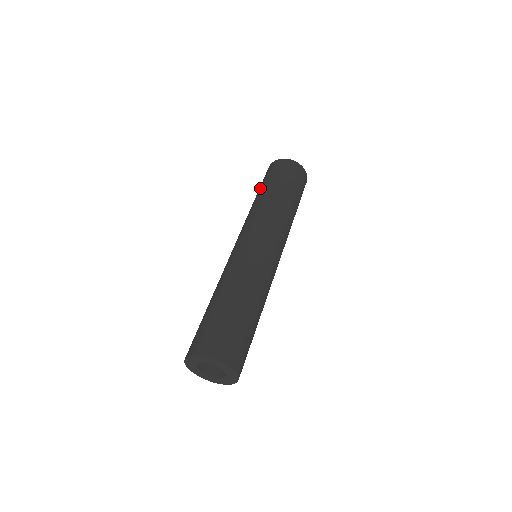
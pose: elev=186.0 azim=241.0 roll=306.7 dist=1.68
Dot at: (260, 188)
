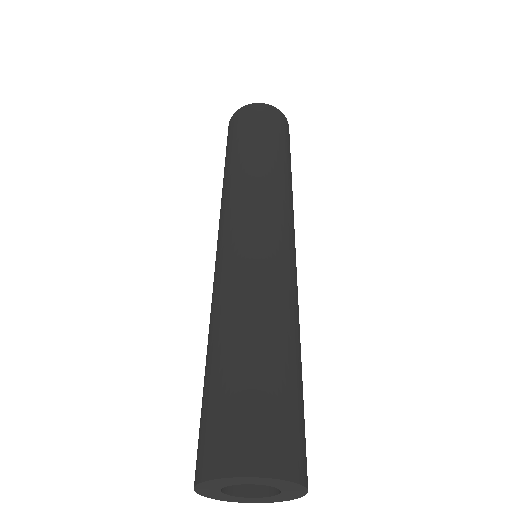
Dot at: (236, 145)
